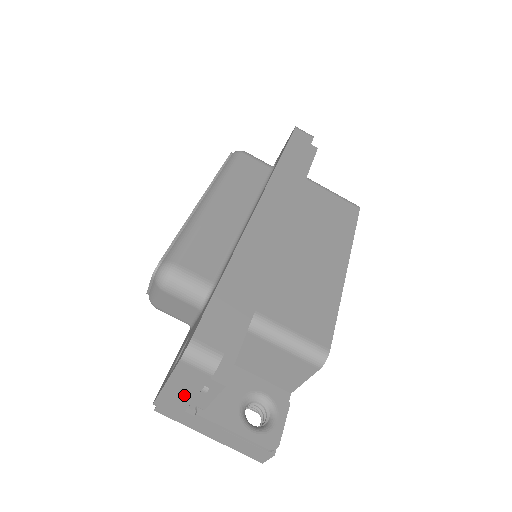
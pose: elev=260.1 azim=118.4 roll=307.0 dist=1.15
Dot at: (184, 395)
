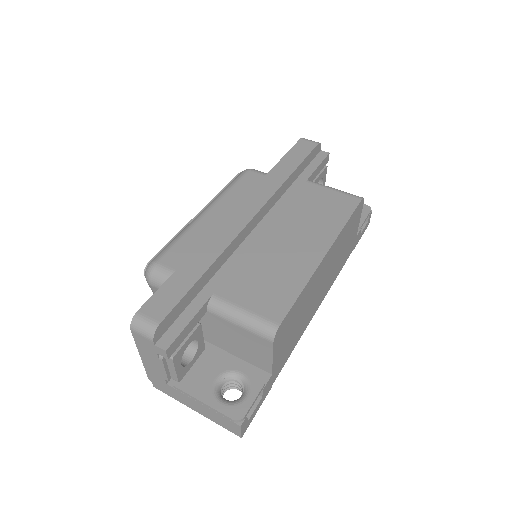
Dot at: (155, 366)
